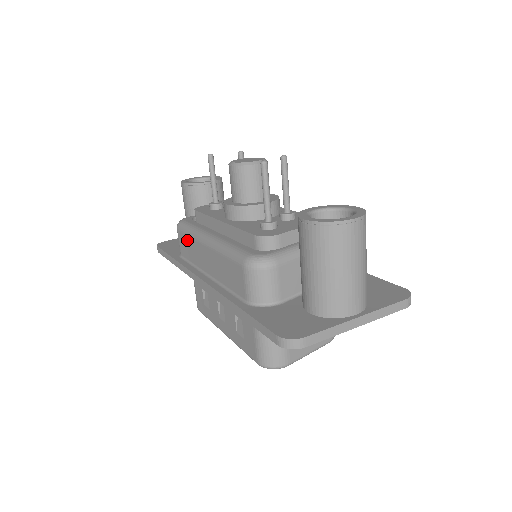
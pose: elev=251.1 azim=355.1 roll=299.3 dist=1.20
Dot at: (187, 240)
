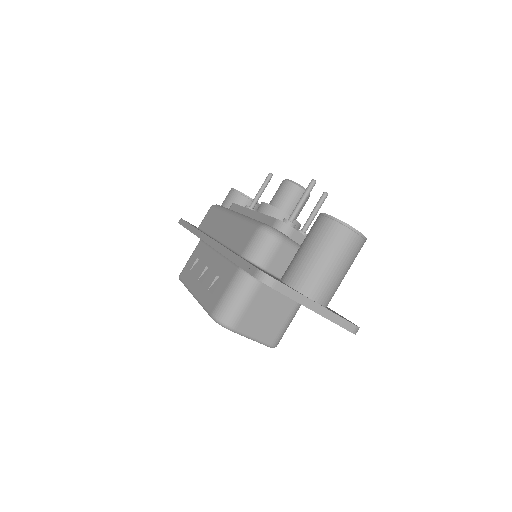
Dot at: (215, 215)
